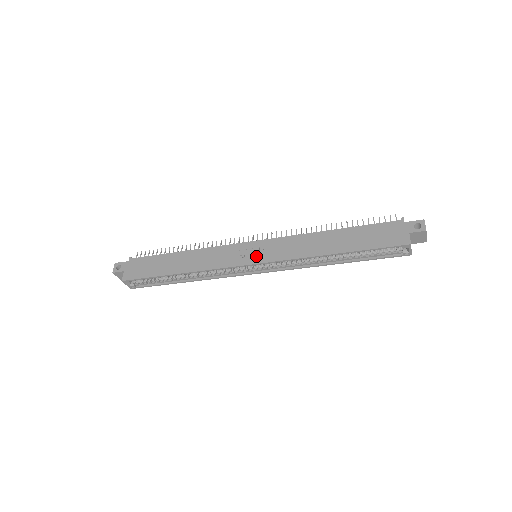
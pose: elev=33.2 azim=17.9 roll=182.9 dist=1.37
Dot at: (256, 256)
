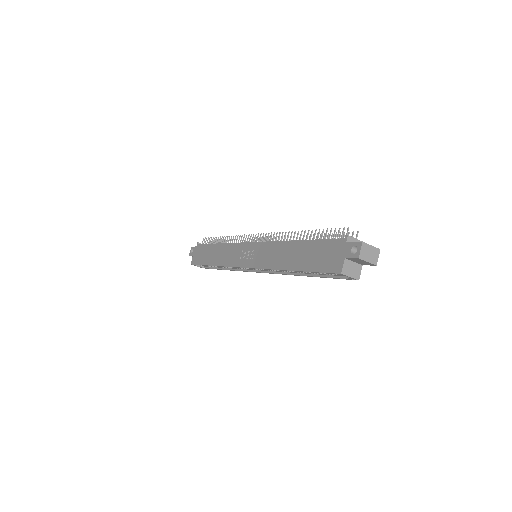
Dot at: (248, 259)
